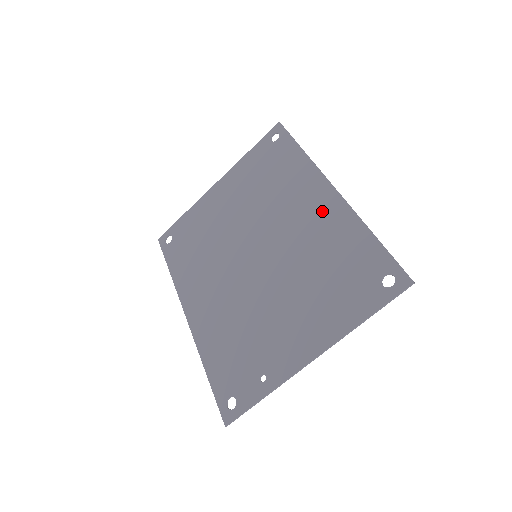
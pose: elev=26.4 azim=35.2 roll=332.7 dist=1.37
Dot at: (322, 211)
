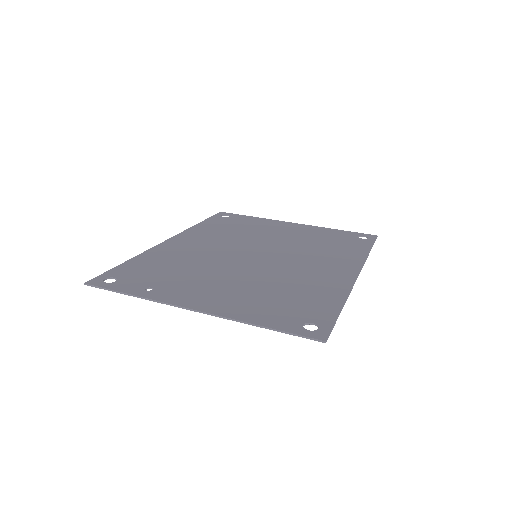
Dot at: (331, 274)
